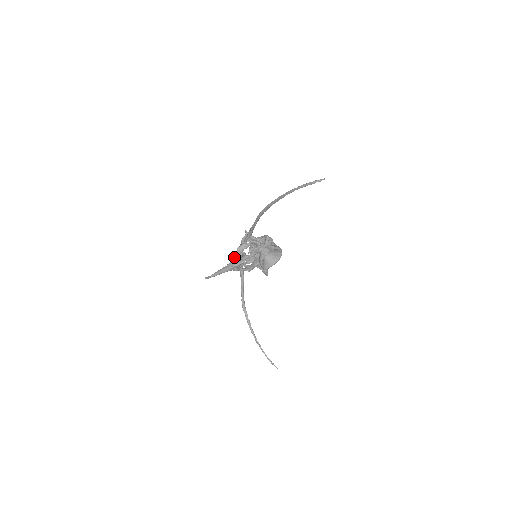
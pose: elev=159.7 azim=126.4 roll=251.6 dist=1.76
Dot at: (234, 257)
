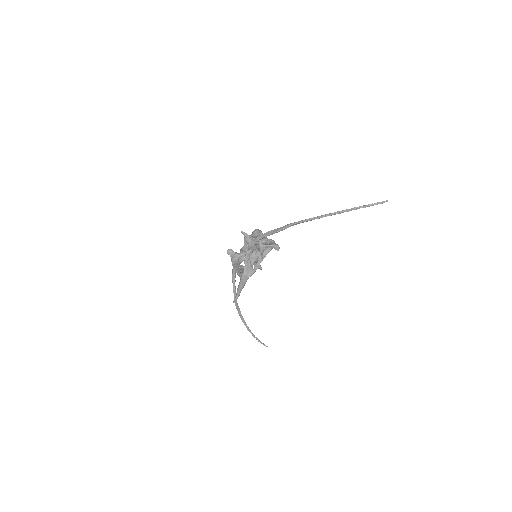
Dot at: (246, 267)
